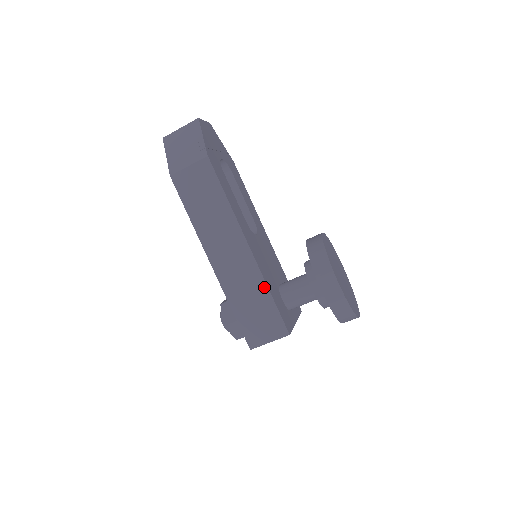
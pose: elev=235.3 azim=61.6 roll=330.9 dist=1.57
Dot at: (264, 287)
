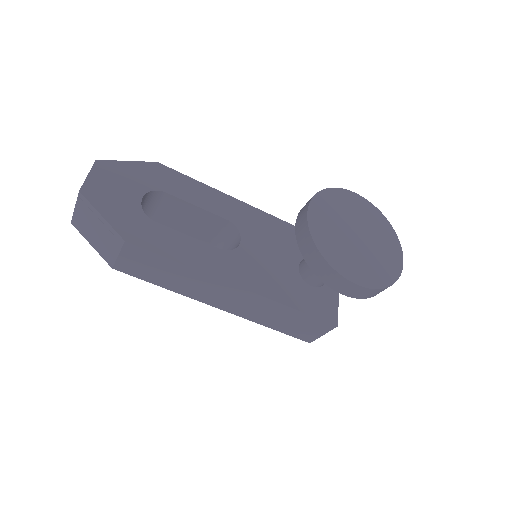
Dot at: (283, 307)
